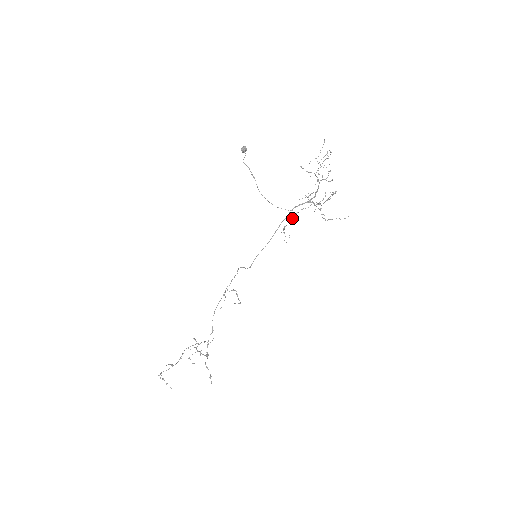
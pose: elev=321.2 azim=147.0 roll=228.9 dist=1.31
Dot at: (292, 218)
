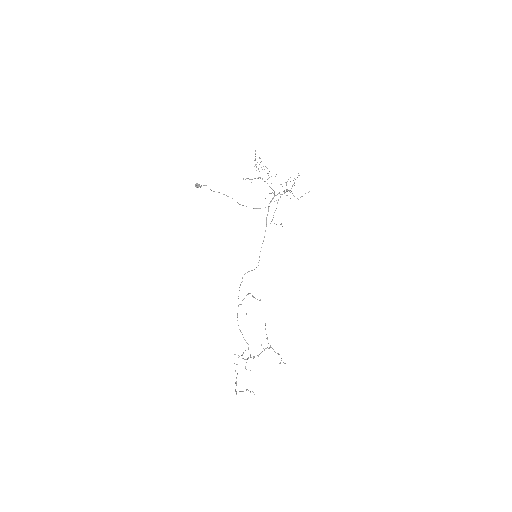
Dot at: (275, 210)
